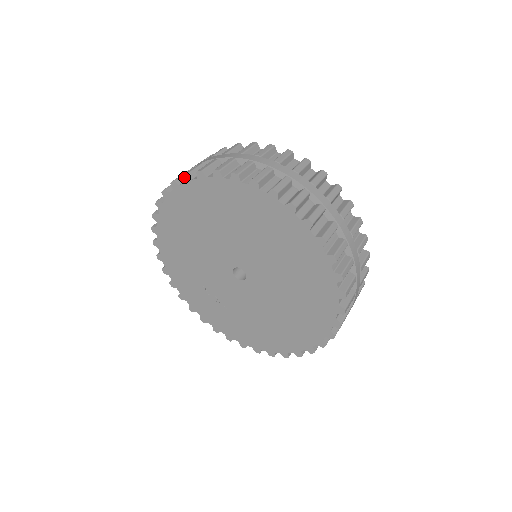
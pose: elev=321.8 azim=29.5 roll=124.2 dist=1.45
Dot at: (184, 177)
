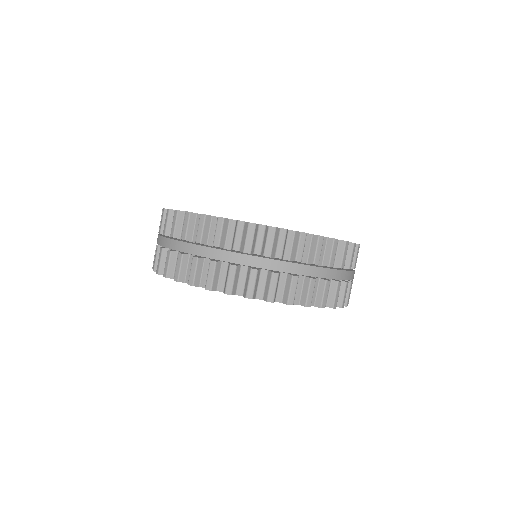
Dot at: occluded
